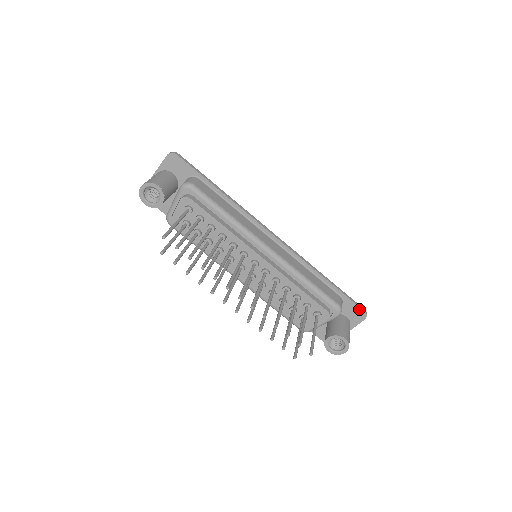
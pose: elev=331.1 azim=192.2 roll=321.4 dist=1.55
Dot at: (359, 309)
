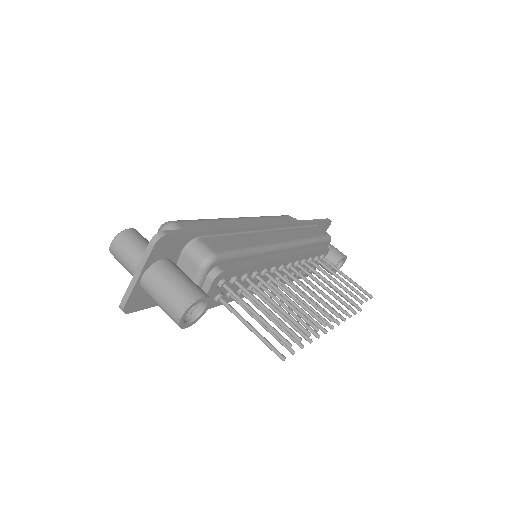
Dot at: (327, 222)
